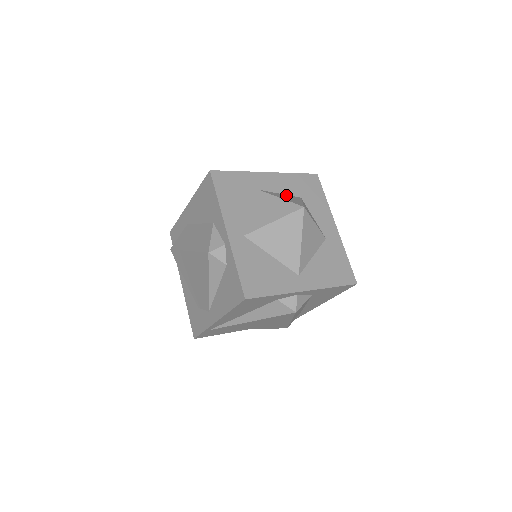
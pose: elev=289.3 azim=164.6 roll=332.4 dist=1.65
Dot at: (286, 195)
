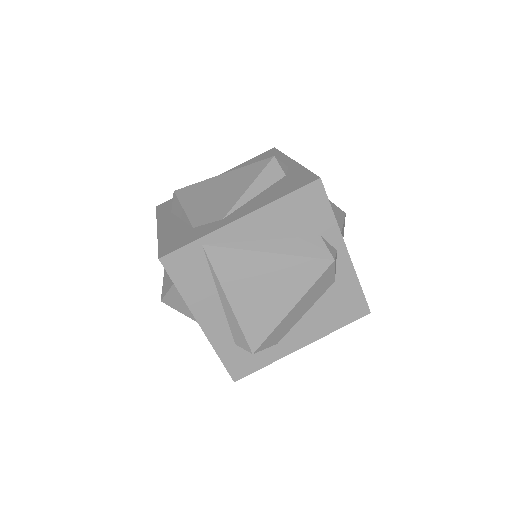
Dot at: occluded
